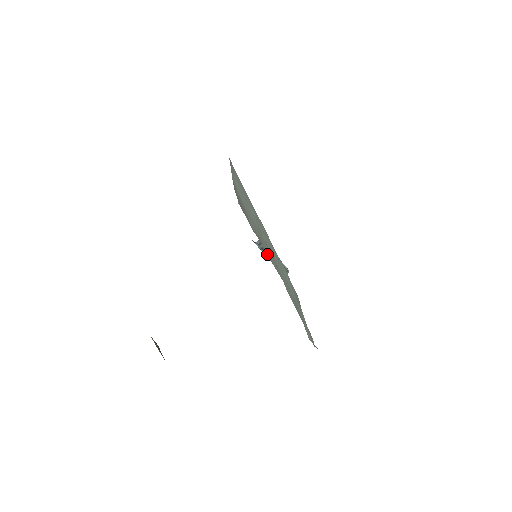
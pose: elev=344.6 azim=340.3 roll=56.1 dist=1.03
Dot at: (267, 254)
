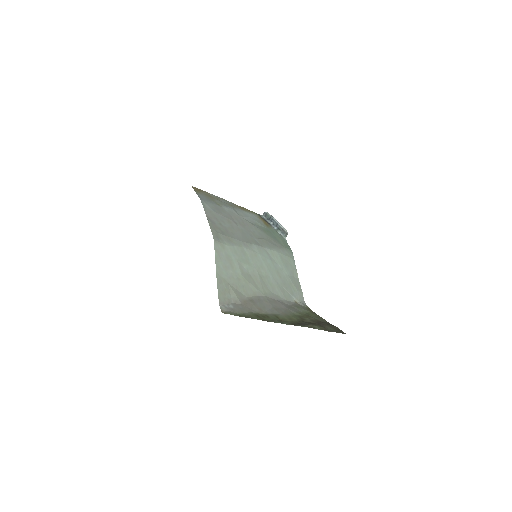
Dot at: (247, 296)
